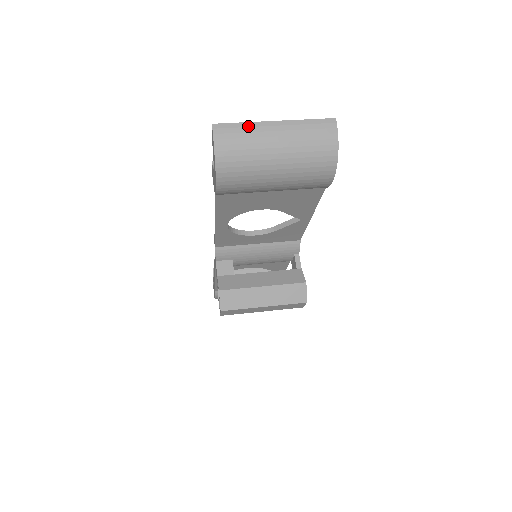
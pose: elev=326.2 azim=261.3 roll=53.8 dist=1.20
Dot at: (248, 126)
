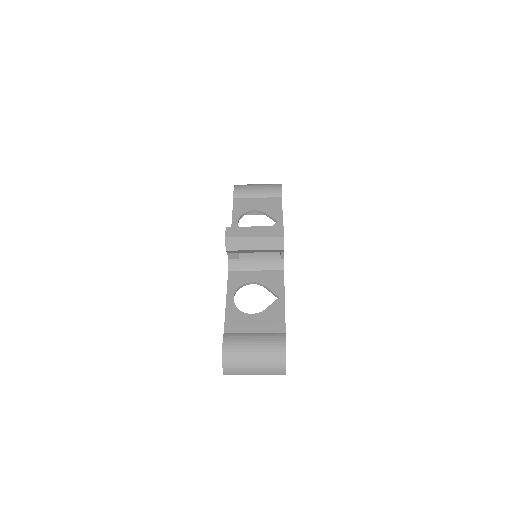
Dot at: occluded
